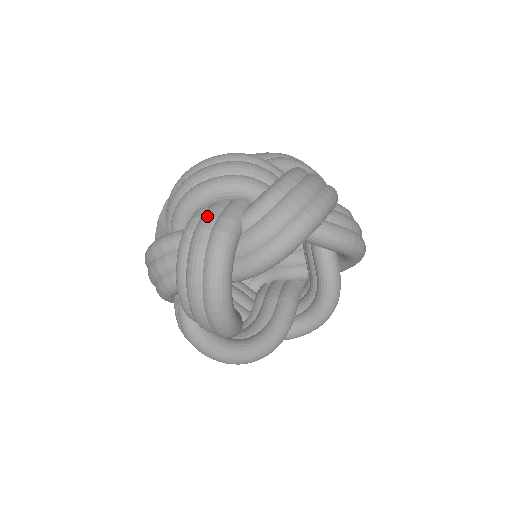
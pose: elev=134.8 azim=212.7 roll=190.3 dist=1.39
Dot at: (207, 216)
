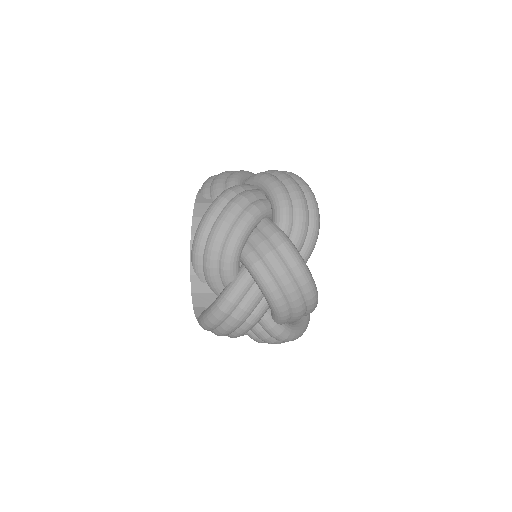
Dot at: occluded
